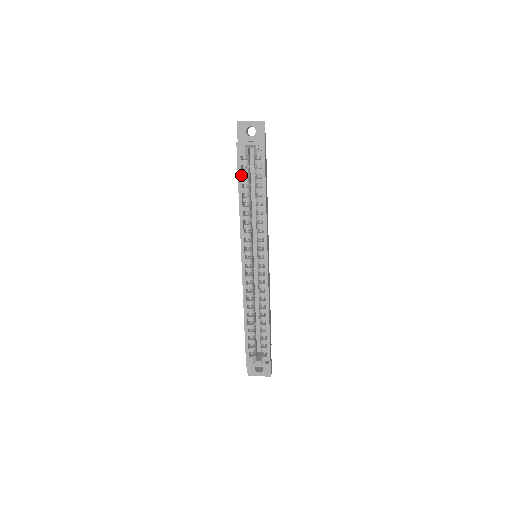
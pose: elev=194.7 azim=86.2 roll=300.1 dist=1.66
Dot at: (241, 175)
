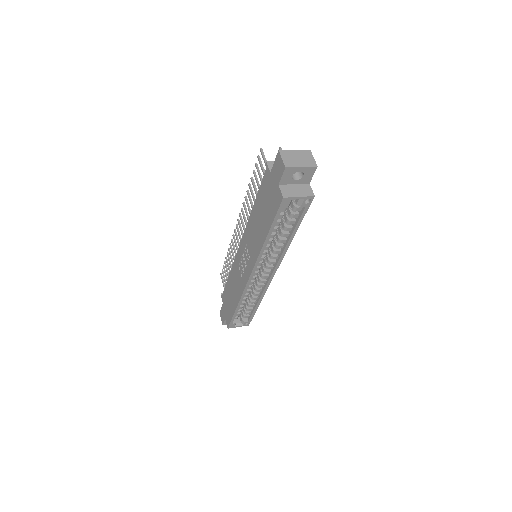
Dot at: (275, 220)
